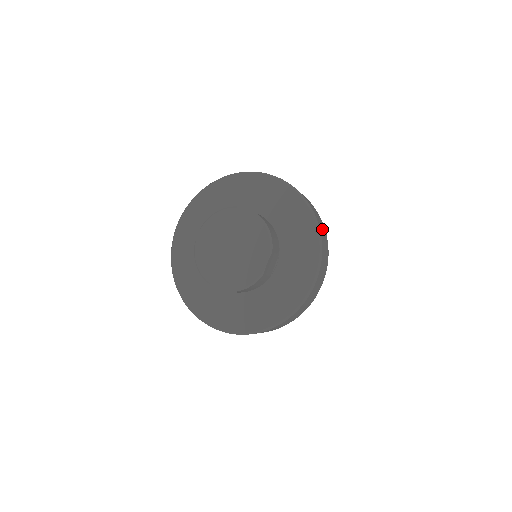
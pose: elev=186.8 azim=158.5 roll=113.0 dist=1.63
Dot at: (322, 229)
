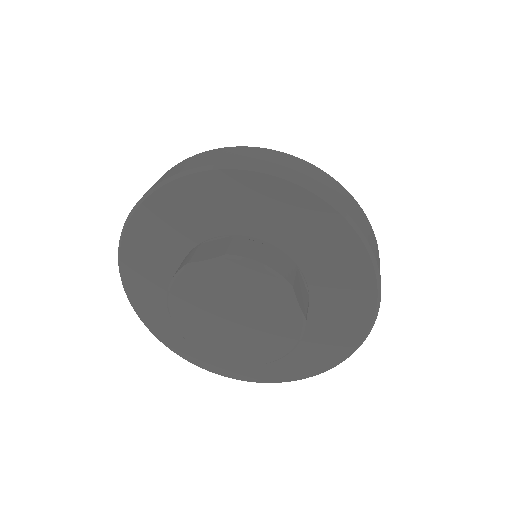
Dot at: (324, 184)
